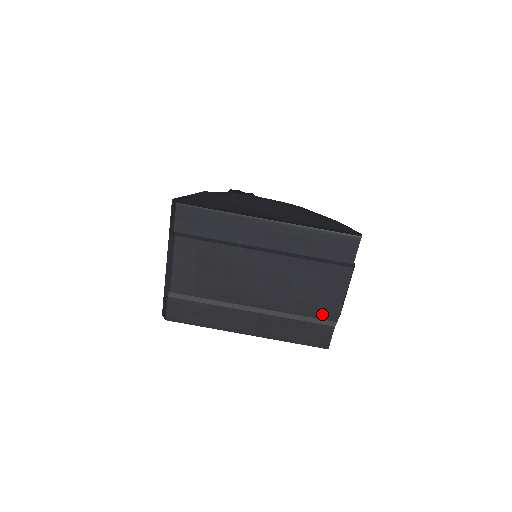
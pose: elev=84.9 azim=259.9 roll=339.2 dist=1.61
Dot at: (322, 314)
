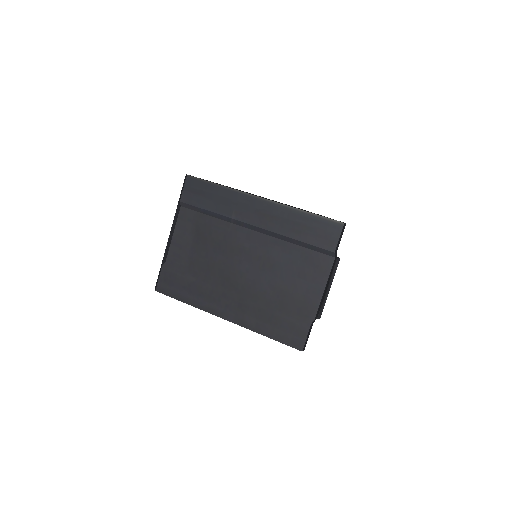
Dot at: (300, 307)
